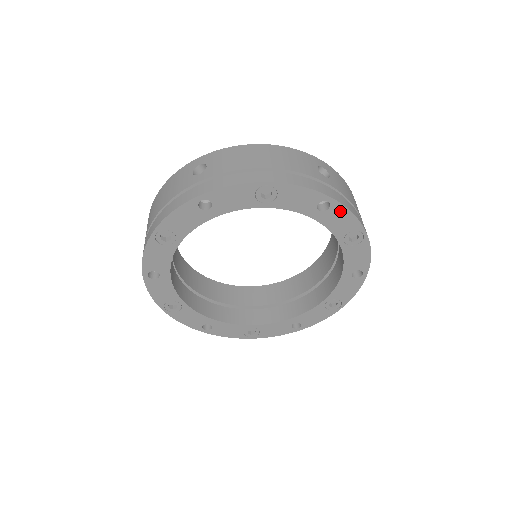
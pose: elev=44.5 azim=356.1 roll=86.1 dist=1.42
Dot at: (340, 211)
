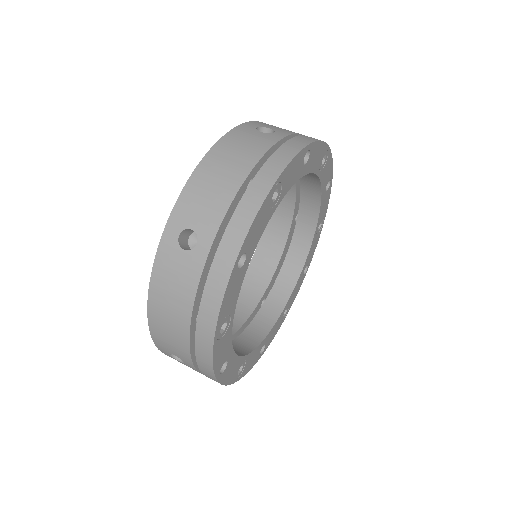
Dot at: (315, 149)
